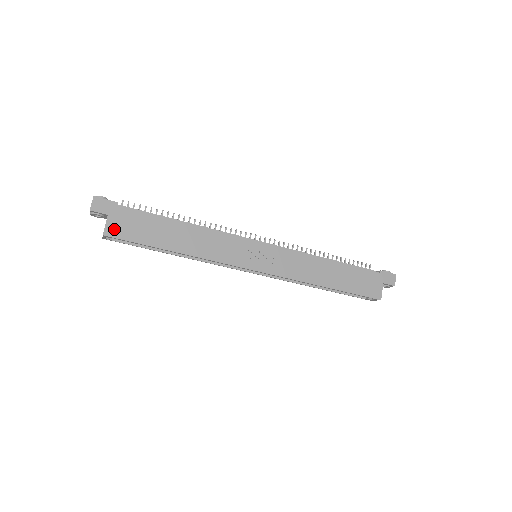
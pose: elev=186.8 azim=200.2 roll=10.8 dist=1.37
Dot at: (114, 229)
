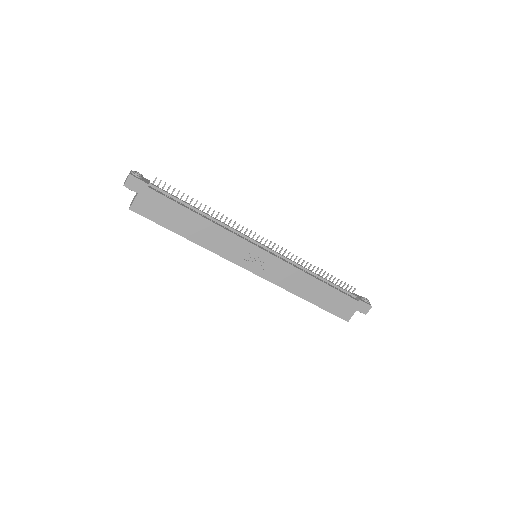
Dot at: (140, 206)
